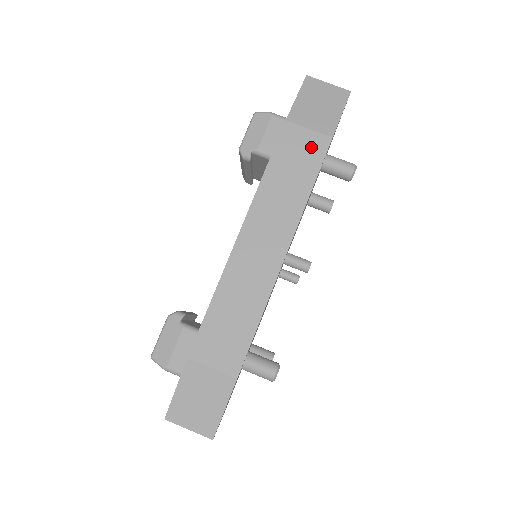
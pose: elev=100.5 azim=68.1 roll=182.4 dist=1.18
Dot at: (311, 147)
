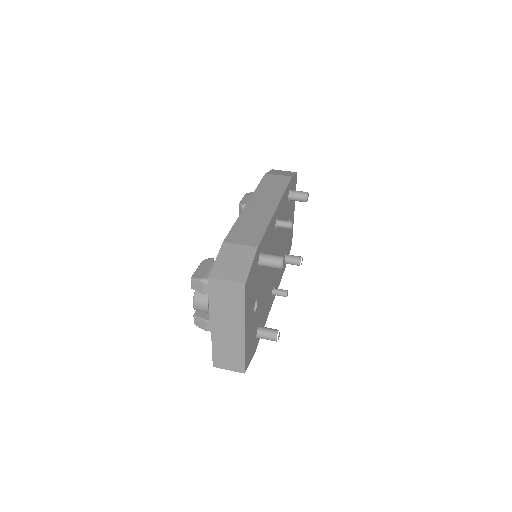
Dot at: (281, 179)
